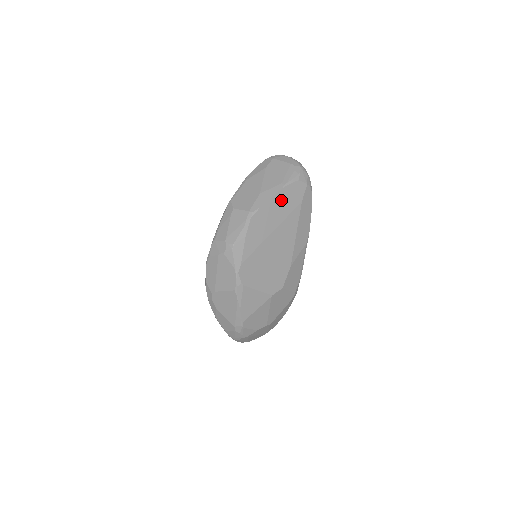
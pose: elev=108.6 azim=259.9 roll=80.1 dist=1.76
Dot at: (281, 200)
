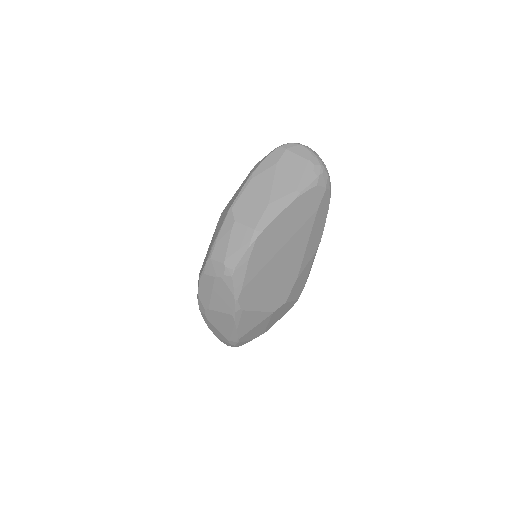
Dot at: (294, 212)
